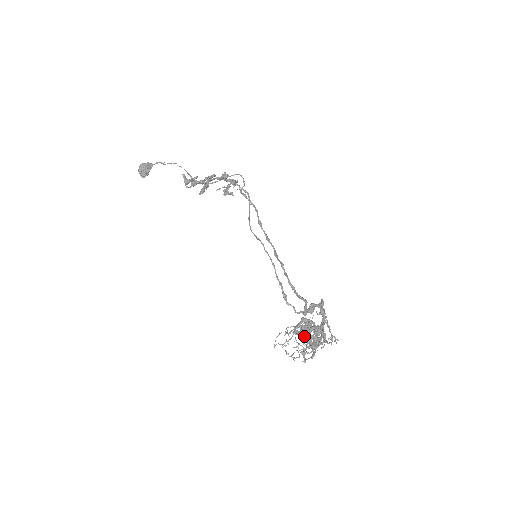
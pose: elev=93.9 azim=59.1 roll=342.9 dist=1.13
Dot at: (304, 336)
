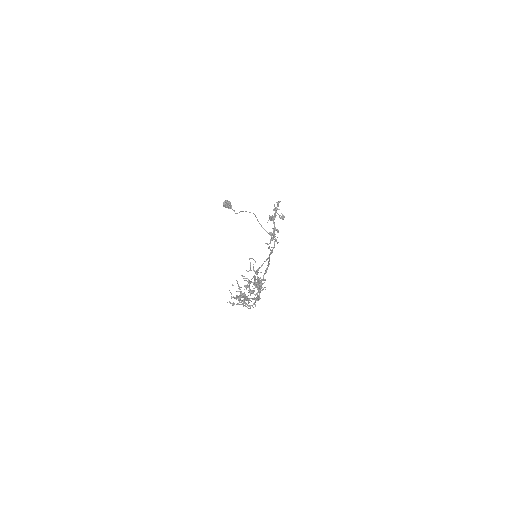
Dot at: (255, 280)
